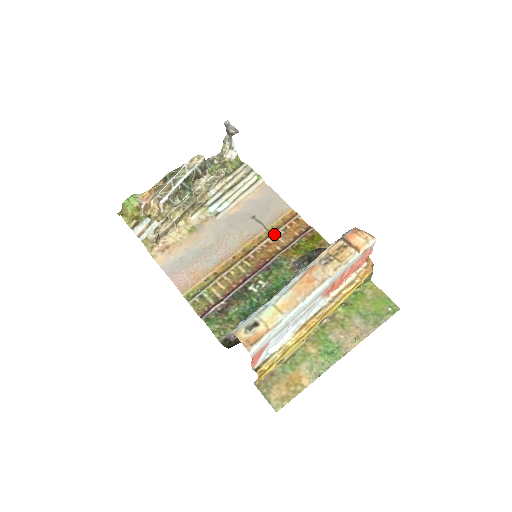
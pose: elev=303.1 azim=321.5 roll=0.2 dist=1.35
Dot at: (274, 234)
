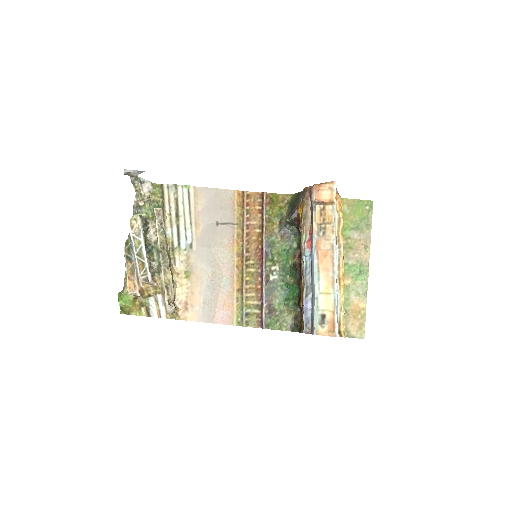
Dot at: (245, 223)
